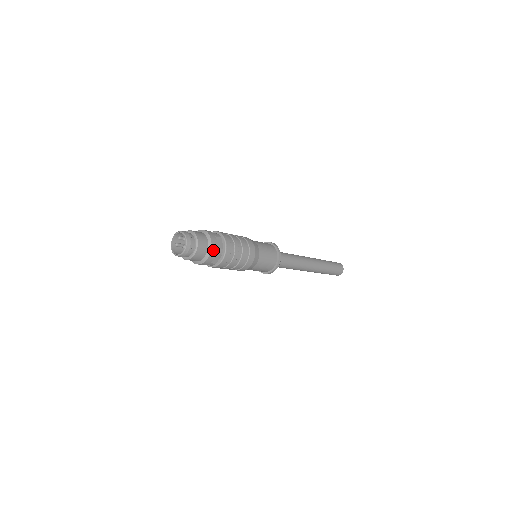
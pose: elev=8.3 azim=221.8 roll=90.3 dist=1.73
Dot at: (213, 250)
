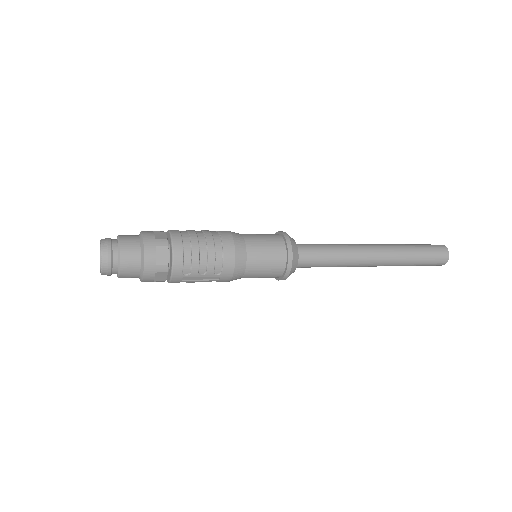
Dot at: (148, 242)
